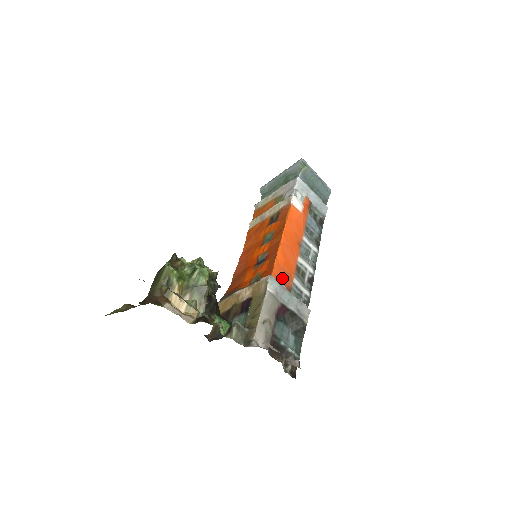
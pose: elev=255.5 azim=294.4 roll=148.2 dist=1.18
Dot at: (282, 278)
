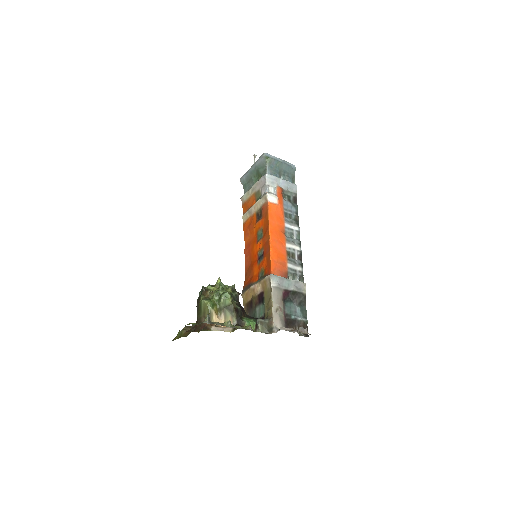
Dot at: (279, 269)
